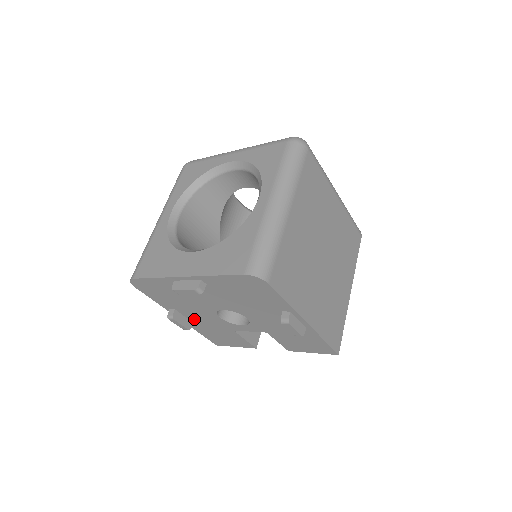
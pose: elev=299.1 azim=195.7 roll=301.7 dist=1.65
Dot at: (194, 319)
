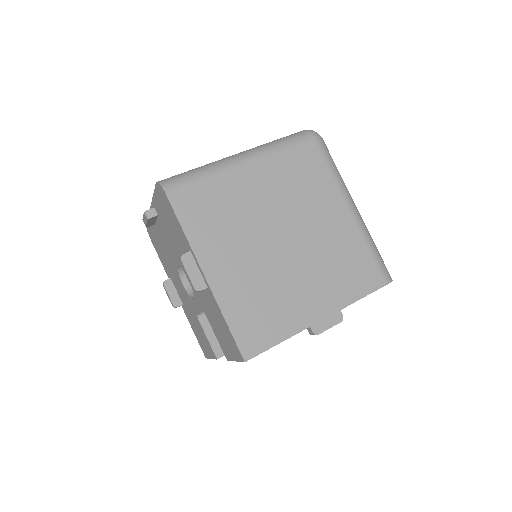
Dot at: (181, 296)
